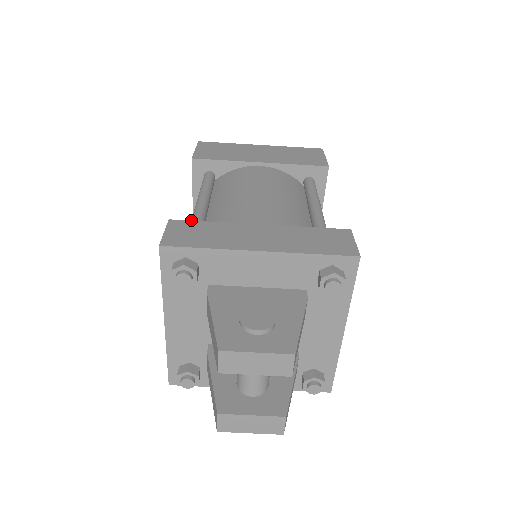
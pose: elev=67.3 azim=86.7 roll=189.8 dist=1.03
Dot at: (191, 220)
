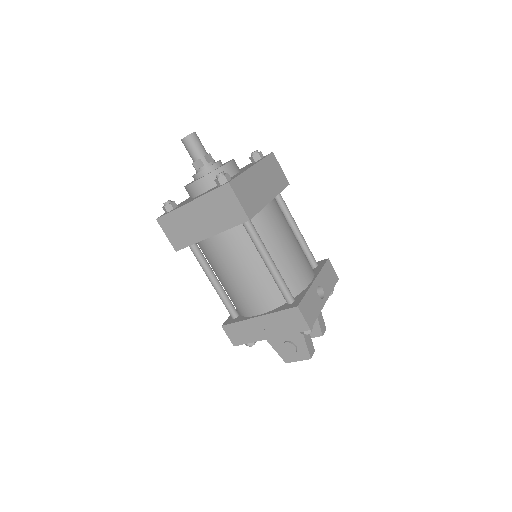
Dot at: (223, 303)
